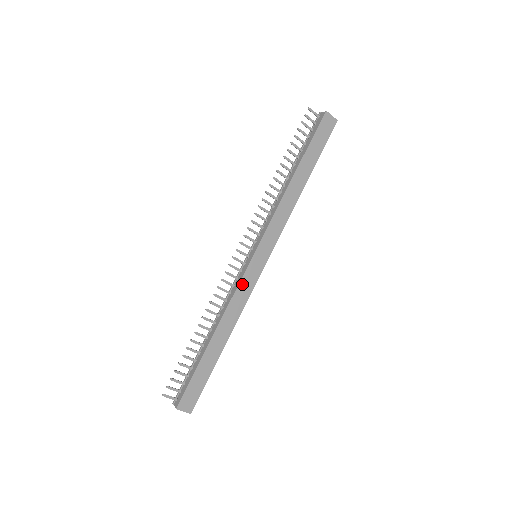
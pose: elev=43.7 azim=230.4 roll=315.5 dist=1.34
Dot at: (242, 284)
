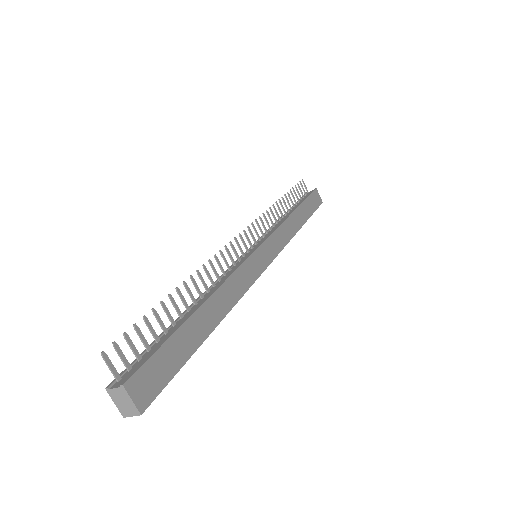
Dot at: (244, 267)
